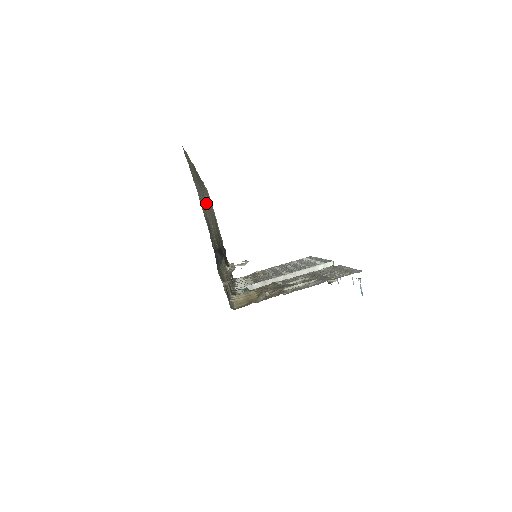
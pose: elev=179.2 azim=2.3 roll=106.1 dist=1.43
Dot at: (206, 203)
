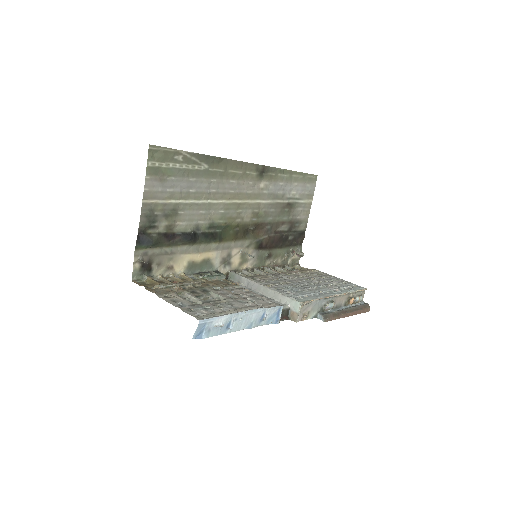
Dot at: (222, 192)
